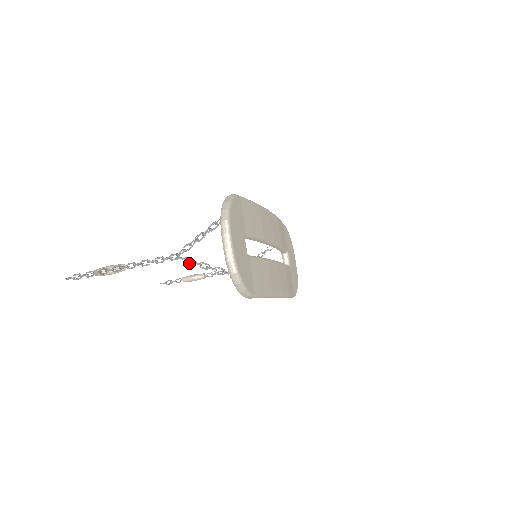
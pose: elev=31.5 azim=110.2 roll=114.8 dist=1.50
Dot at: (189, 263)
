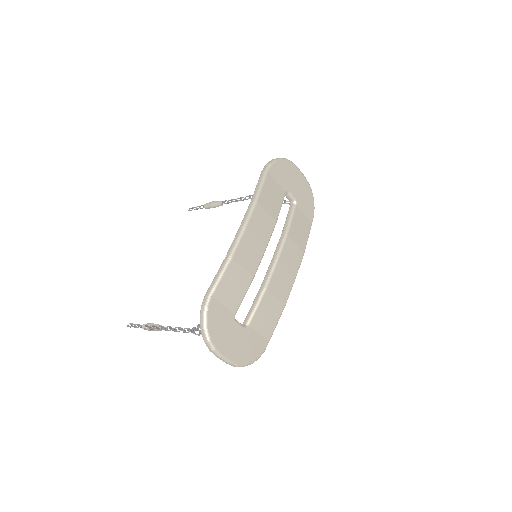
Dot at: occluded
